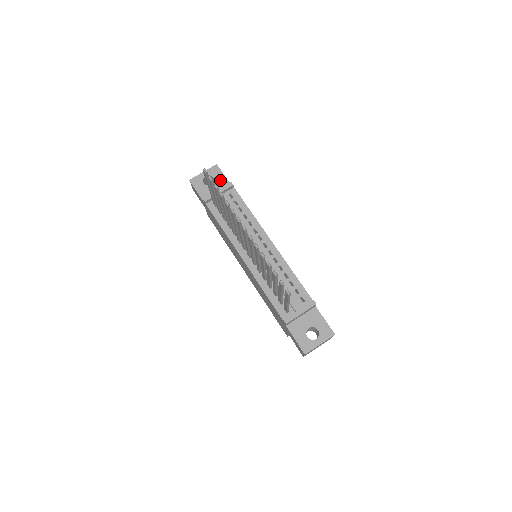
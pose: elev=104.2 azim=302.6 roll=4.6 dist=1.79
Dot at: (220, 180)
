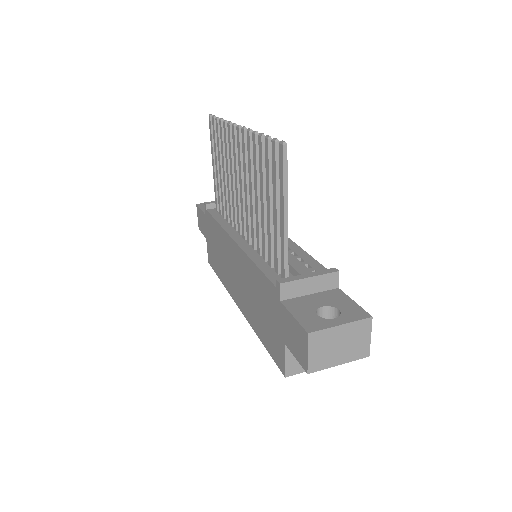
Dot at: occluded
